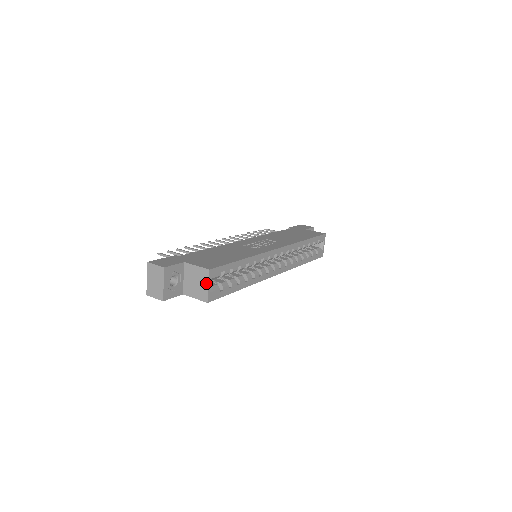
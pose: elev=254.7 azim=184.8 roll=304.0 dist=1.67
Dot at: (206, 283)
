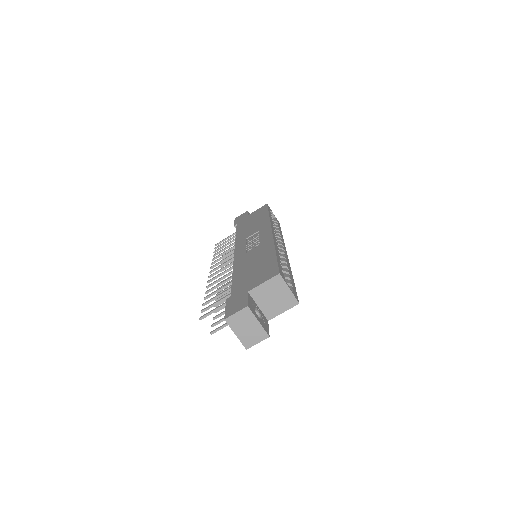
Dot at: (285, 288)
